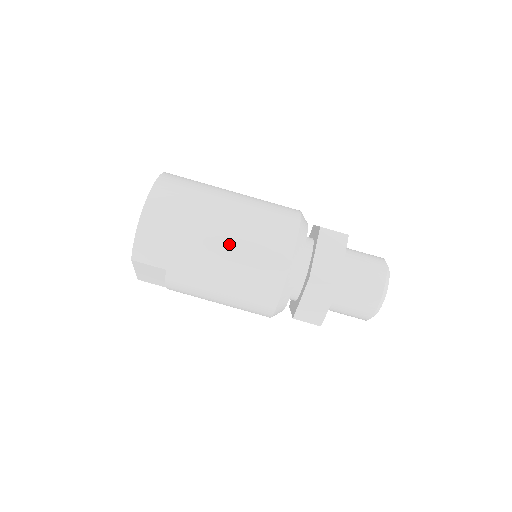
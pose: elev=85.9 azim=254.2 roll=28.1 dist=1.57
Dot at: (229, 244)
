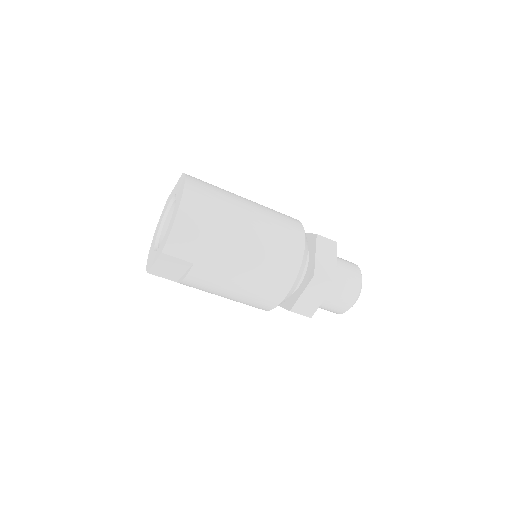
Dot at: (254, 243)
